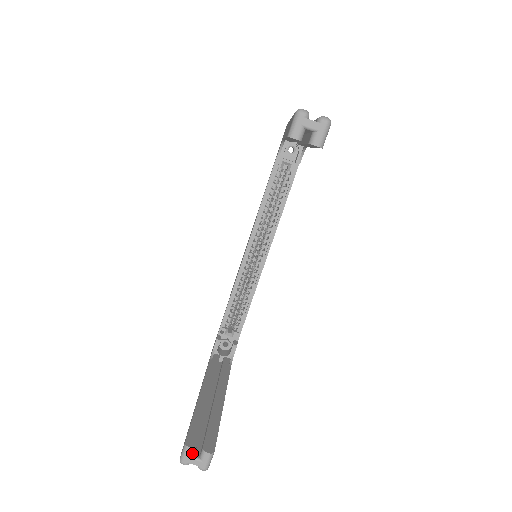
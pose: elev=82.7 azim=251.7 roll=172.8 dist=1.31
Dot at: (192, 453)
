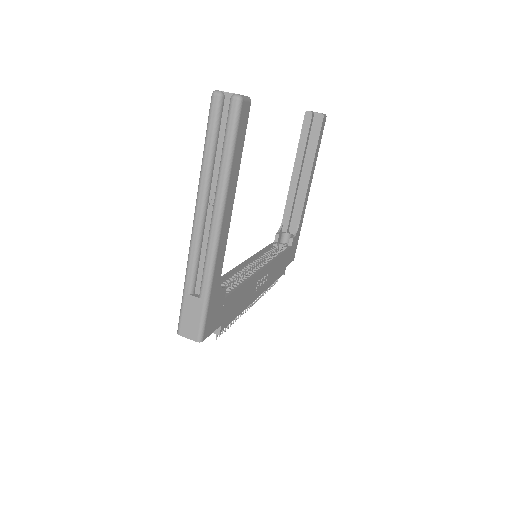
Dot at: occluded
